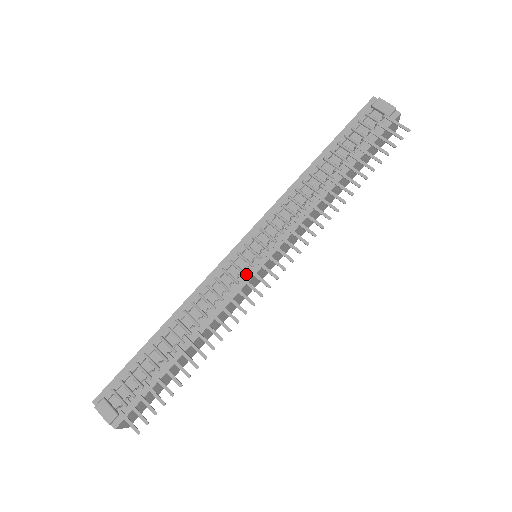
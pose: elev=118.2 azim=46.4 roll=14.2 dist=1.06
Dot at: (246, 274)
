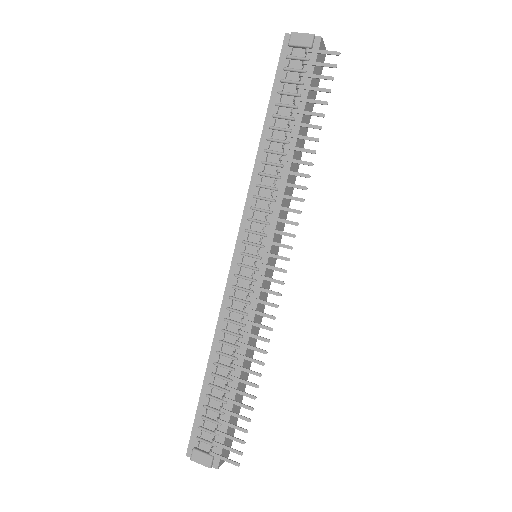
Dot at: (256, 280)
